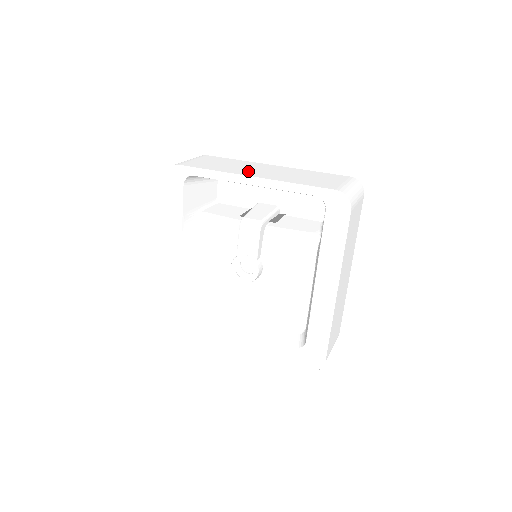
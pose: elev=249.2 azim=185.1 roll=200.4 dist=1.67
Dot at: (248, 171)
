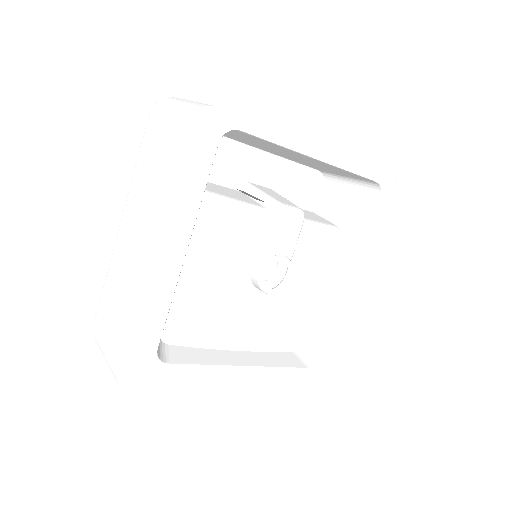
Dot at: occluded
